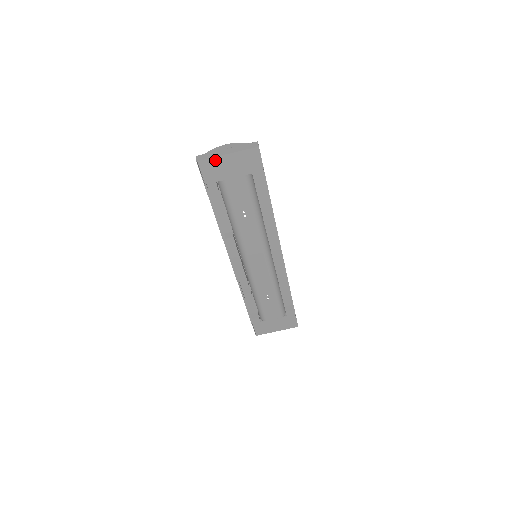
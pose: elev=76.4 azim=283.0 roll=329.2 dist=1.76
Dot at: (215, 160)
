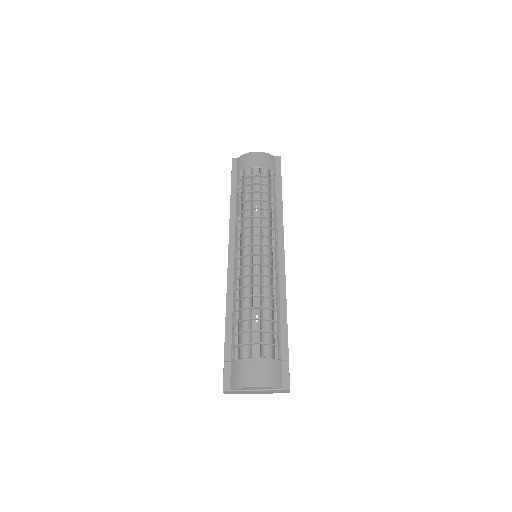
Dot at: occluded
